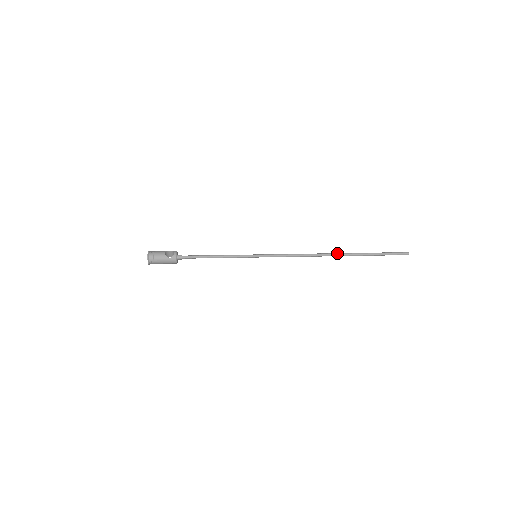
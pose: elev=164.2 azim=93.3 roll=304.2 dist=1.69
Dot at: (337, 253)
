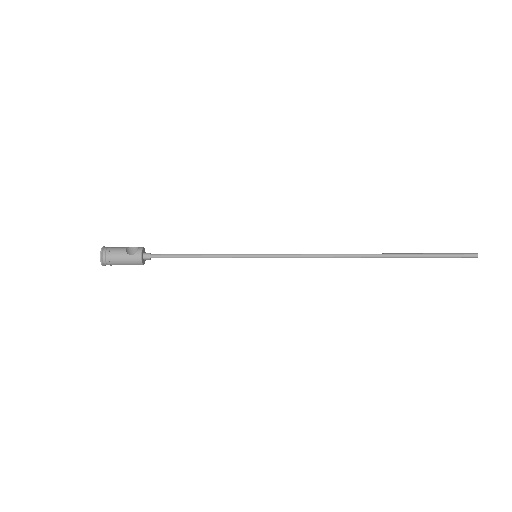
Dot at: occluded
